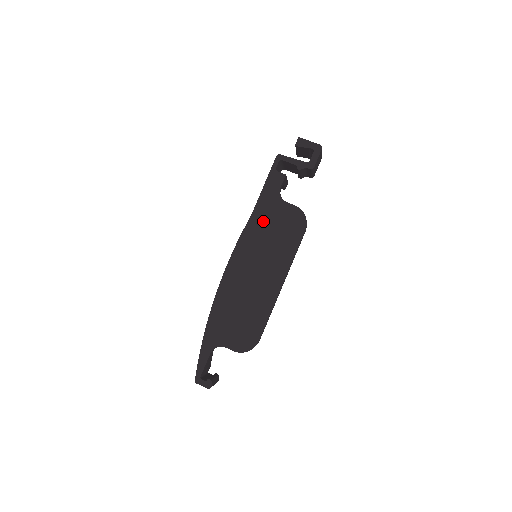
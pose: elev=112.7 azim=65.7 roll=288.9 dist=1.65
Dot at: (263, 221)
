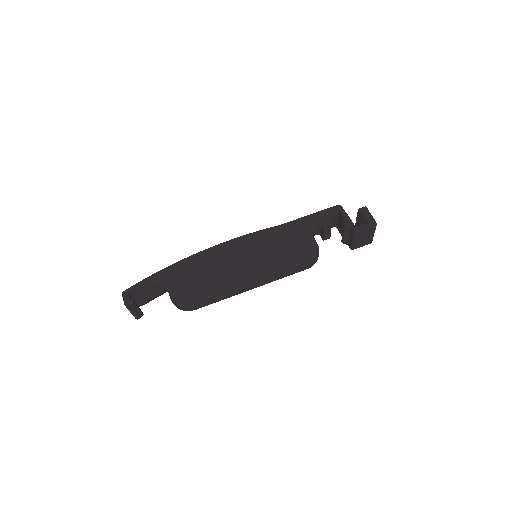
Dot at: (285, 235)
